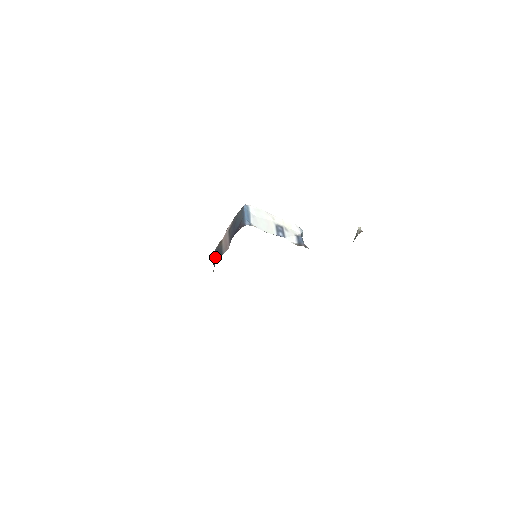
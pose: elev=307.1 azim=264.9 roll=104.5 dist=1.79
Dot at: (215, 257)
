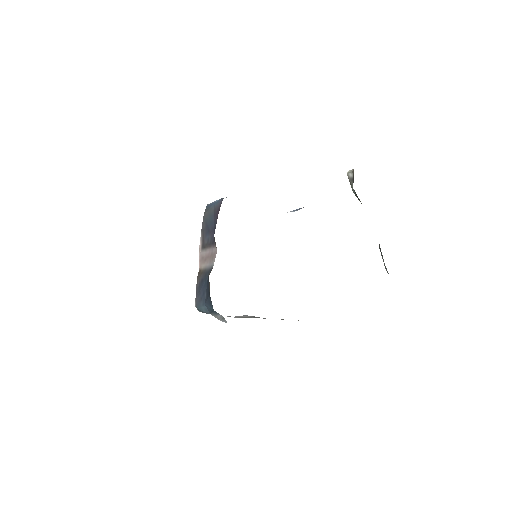
Dot at: (202, 293)
